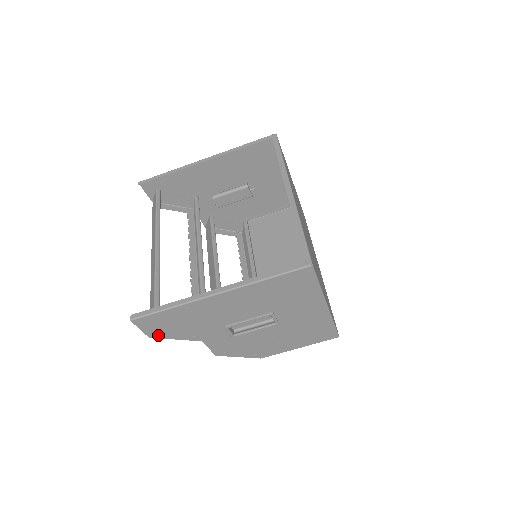
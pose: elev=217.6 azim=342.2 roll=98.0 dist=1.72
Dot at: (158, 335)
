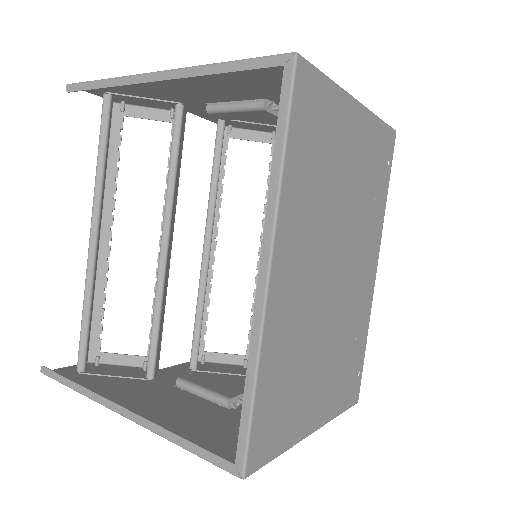
Dot at: occluded
